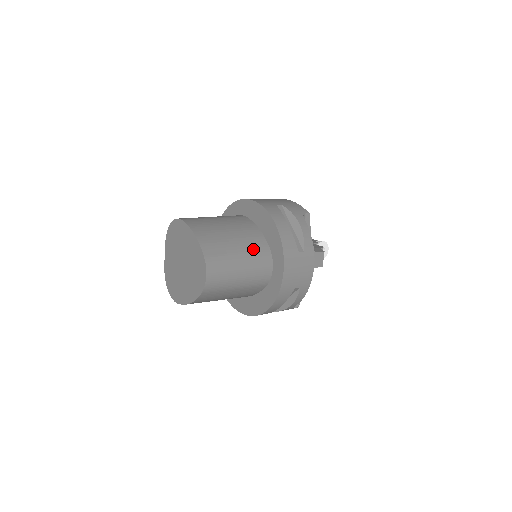
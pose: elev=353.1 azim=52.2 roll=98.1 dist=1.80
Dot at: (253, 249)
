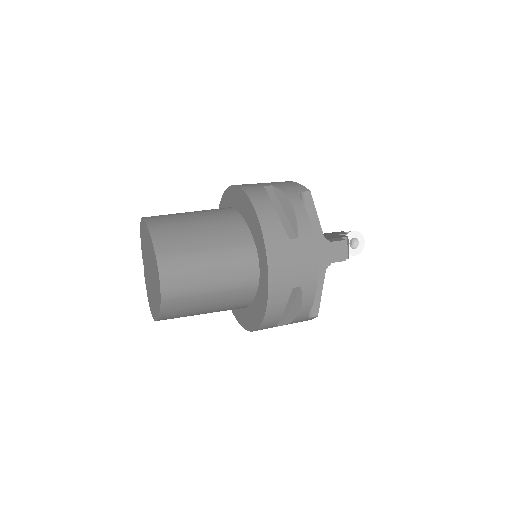
Dot at: (228, 242)
